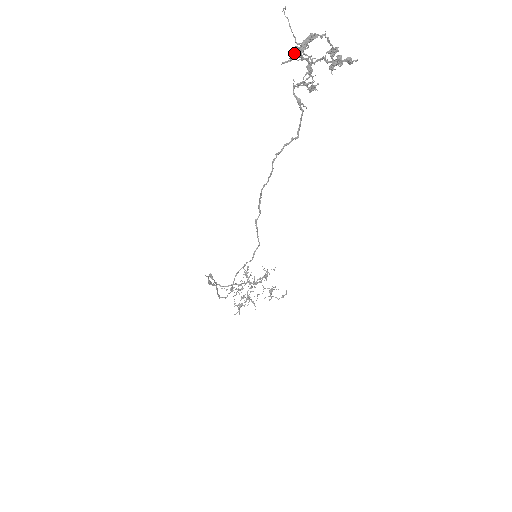
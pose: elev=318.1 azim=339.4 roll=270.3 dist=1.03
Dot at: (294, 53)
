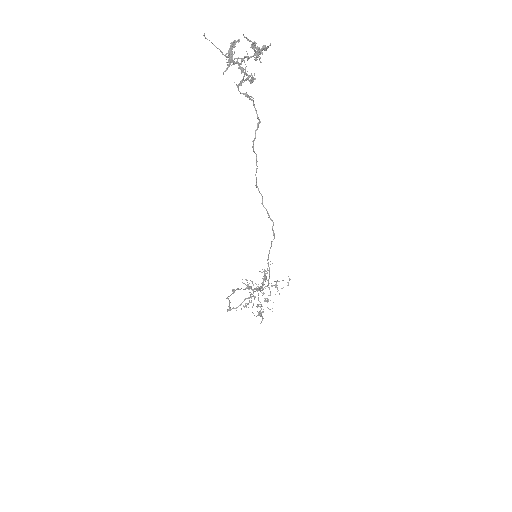
Dot at: (227, 62)
